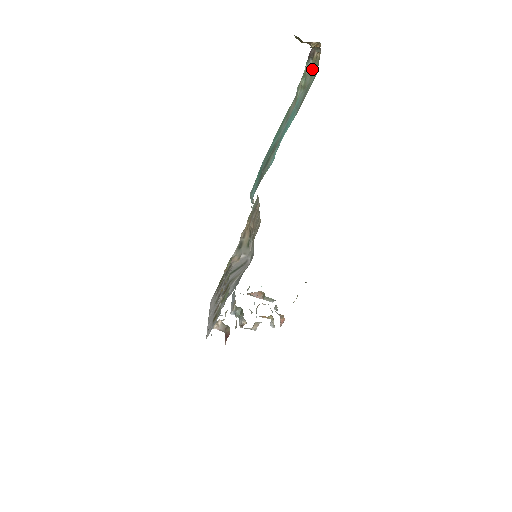
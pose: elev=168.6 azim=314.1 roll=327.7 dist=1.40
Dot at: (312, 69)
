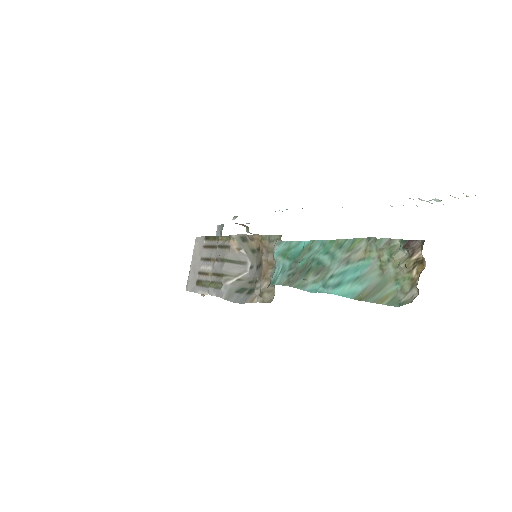
Dot at: (400, 270)
